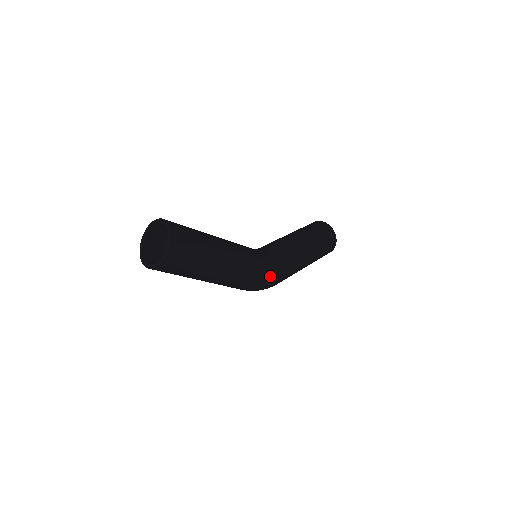
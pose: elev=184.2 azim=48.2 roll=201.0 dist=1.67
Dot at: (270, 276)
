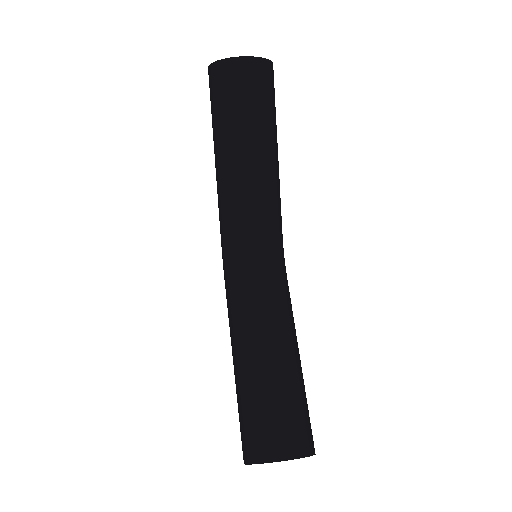
Dot at: occluded
